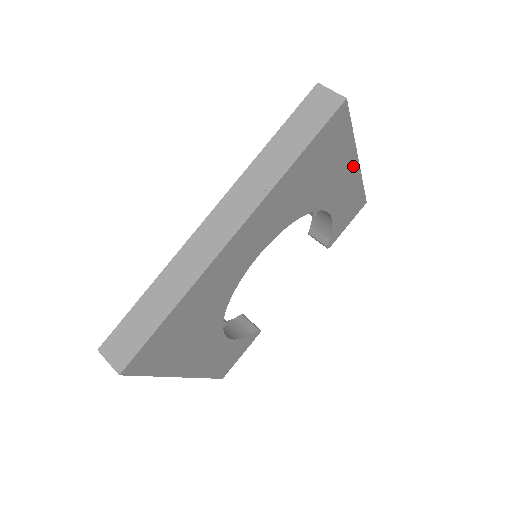
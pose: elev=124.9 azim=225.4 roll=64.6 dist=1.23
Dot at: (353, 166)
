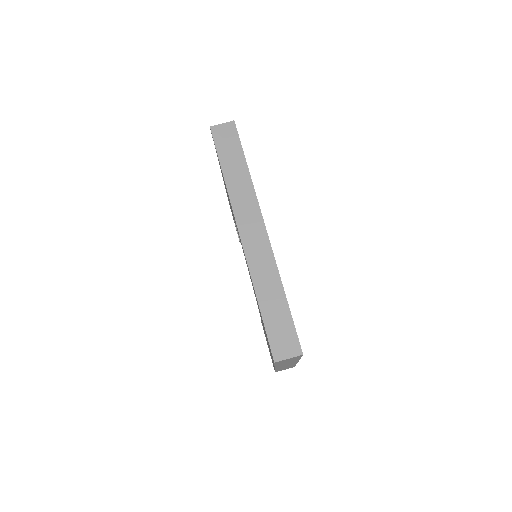
Dot at: occluded
